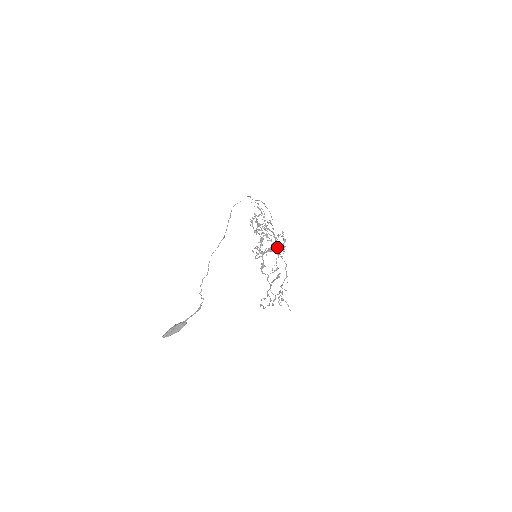
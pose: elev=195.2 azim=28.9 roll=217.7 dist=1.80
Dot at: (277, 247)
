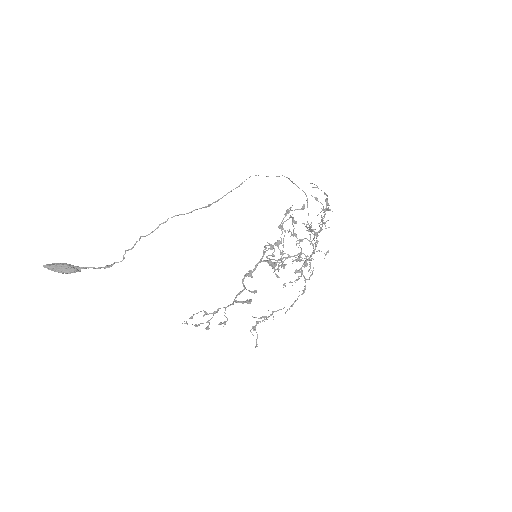
Dot at: (279, 266)
